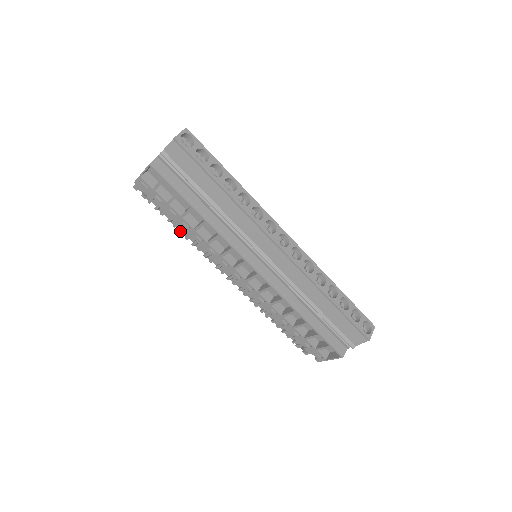
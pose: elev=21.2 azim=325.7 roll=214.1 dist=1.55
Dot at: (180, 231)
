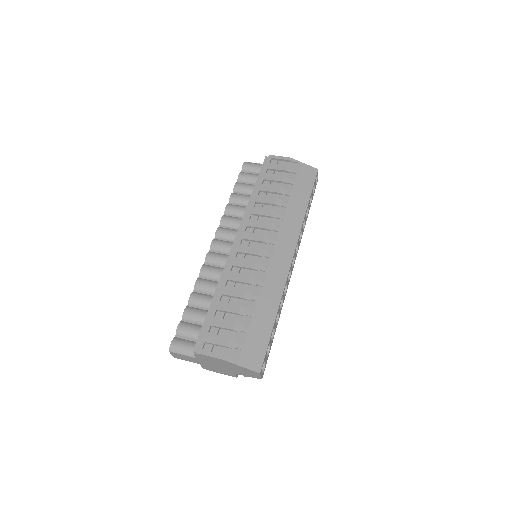
Dot at: occluded
